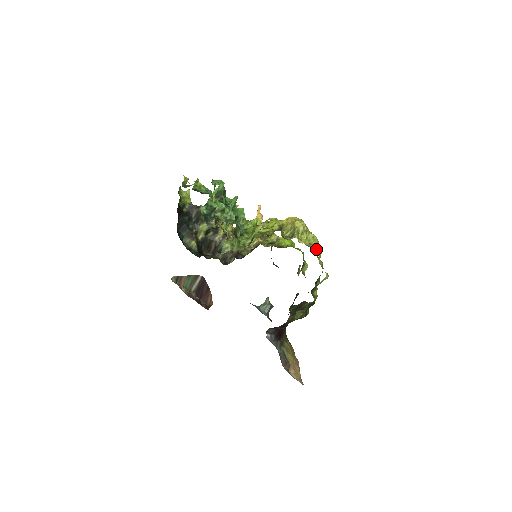
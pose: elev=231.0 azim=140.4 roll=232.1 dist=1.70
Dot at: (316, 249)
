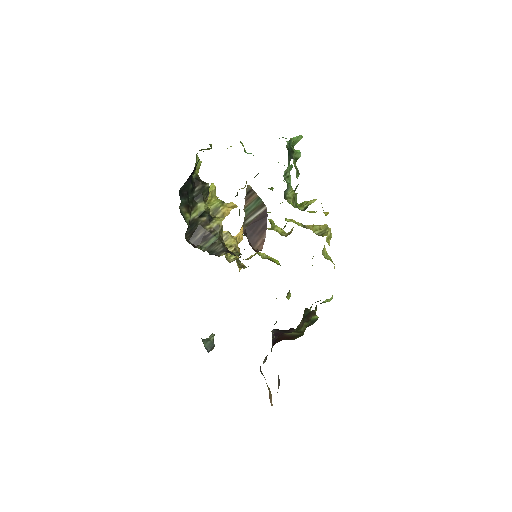
Dot at: (332, 262)
